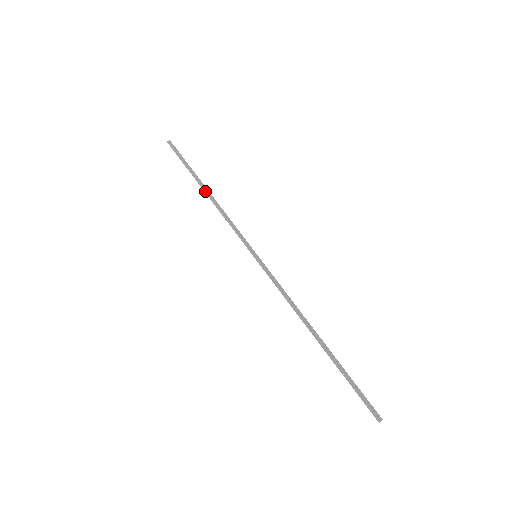
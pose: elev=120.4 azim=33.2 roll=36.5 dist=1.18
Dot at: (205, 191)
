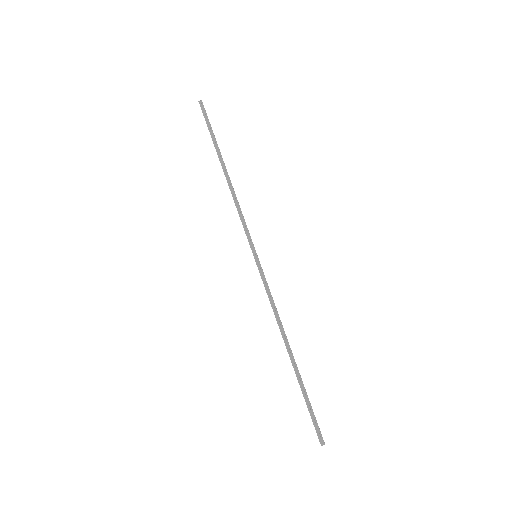
Dot at: (224, 171)
